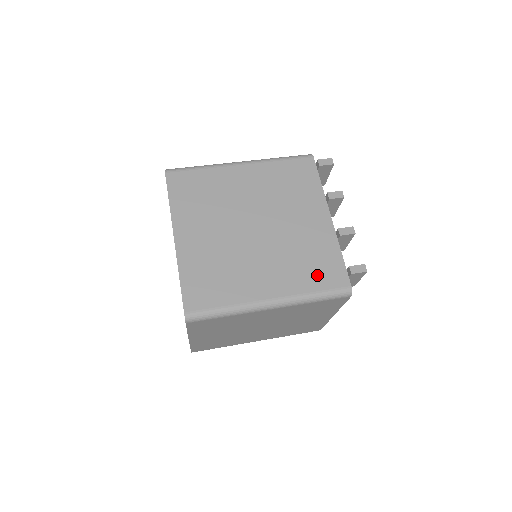
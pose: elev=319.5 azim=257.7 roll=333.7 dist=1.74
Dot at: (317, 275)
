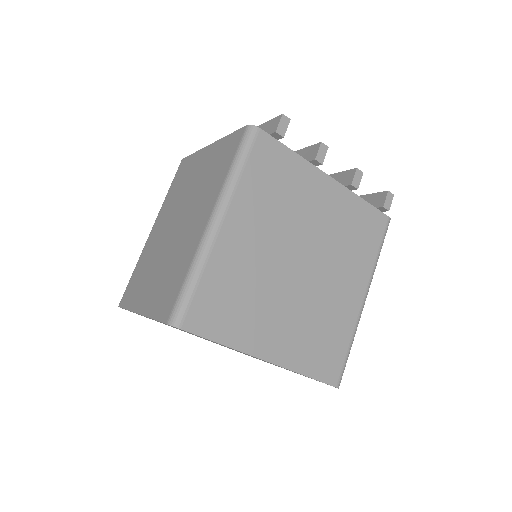
Dot at: (367, 239)
